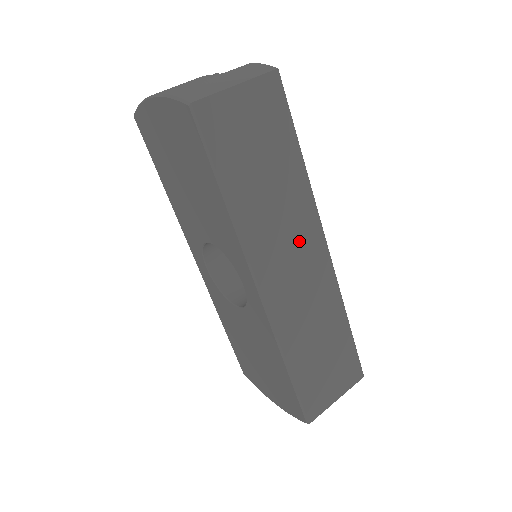
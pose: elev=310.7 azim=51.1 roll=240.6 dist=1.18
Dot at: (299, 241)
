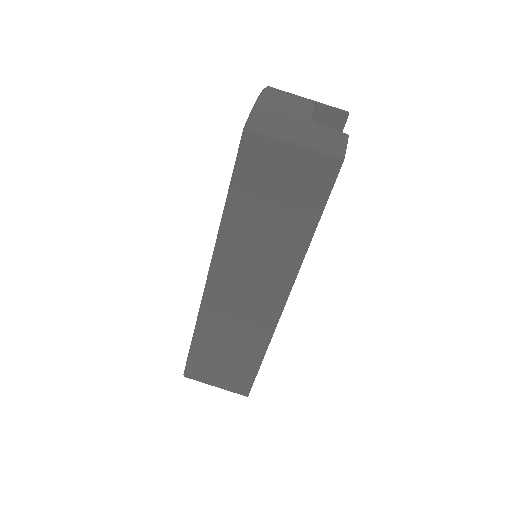
Dot at: (264, 279)
